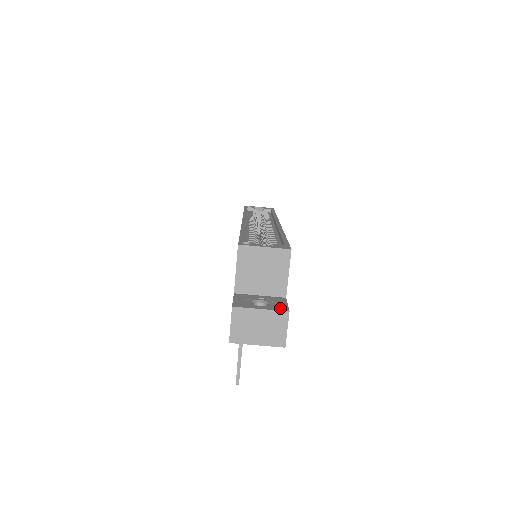
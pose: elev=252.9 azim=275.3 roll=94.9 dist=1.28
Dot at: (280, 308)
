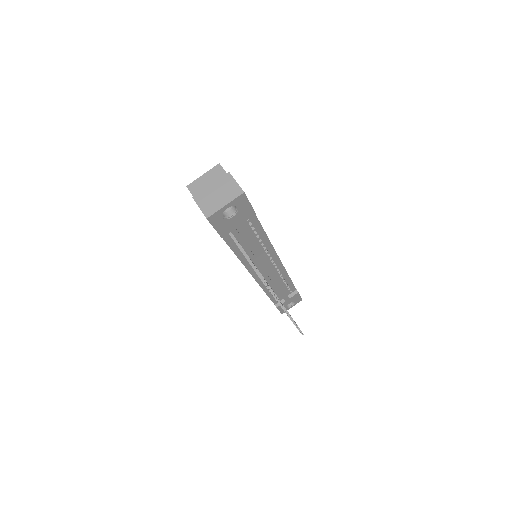
Dot at: (225, 178)
